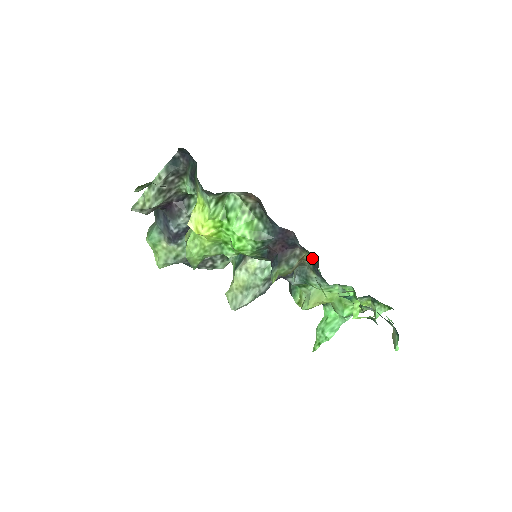
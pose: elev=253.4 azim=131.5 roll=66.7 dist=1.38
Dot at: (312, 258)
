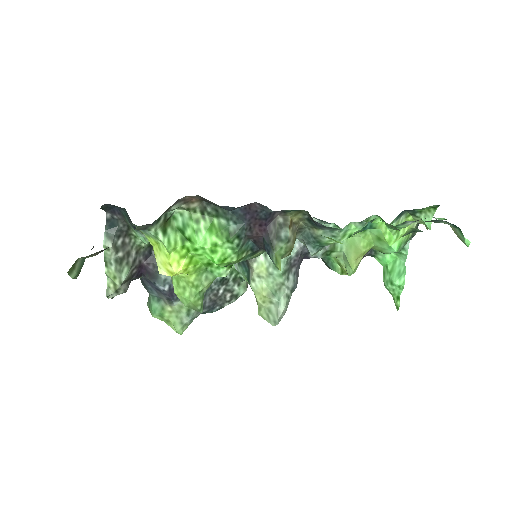
Dot at: (301, 215)
